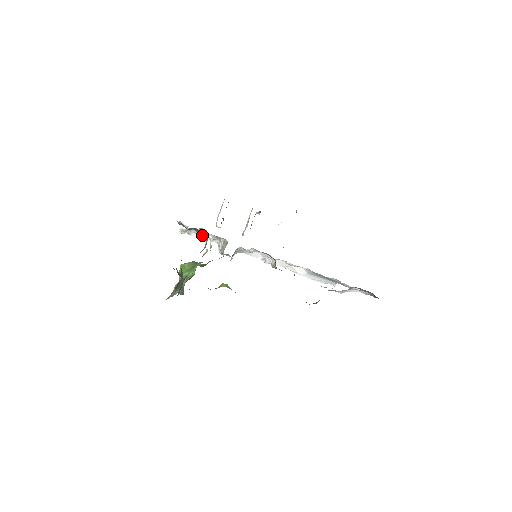
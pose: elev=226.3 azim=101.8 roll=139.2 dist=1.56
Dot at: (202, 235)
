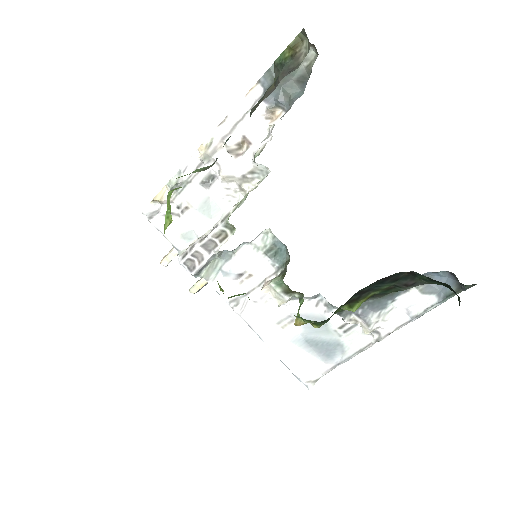
Dot at: (222, 170)
